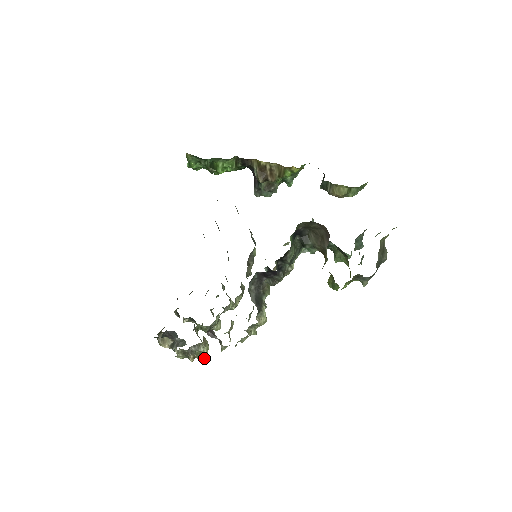
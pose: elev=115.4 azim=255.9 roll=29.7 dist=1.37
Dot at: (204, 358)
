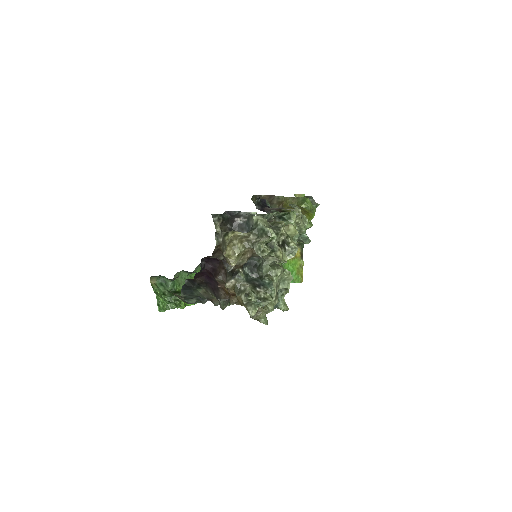
Dot at: (293, 229)
